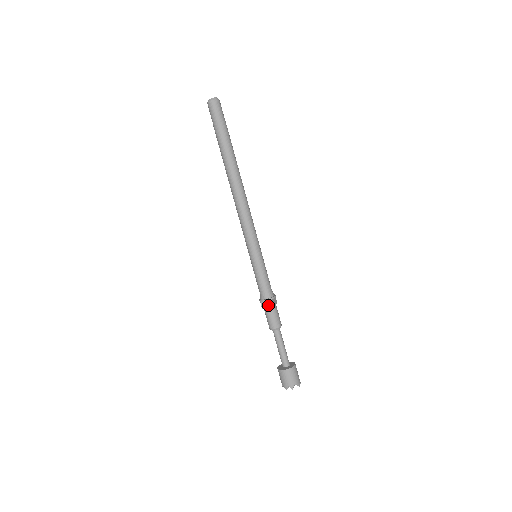
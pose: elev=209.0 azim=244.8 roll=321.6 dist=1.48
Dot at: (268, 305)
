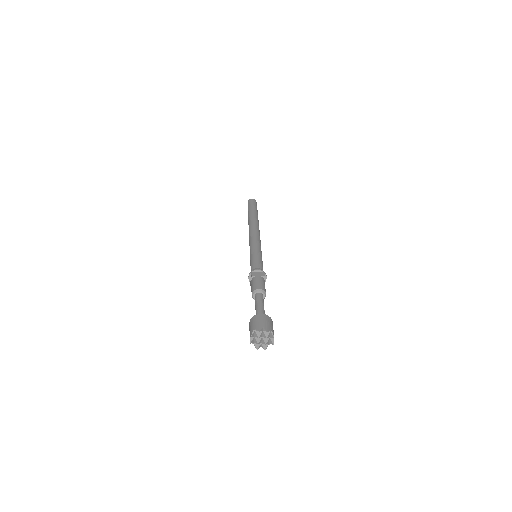
Dot at: (260, 275)
